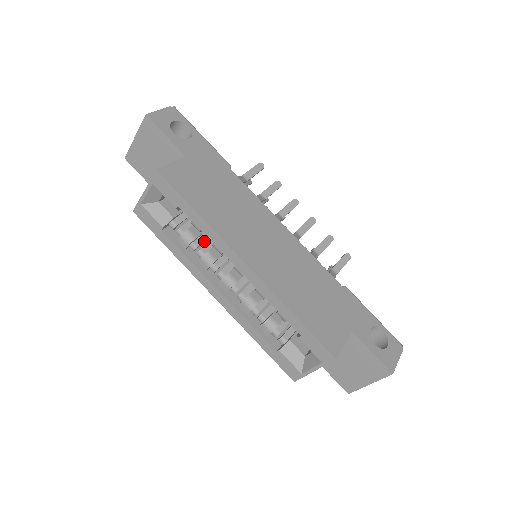
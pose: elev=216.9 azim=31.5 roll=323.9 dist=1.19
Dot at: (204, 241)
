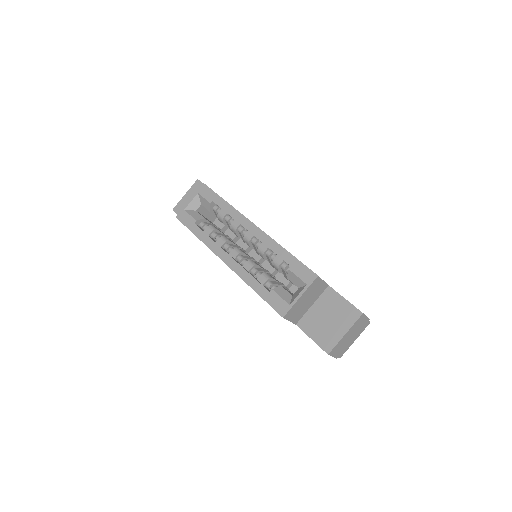
Dot at: occluded
